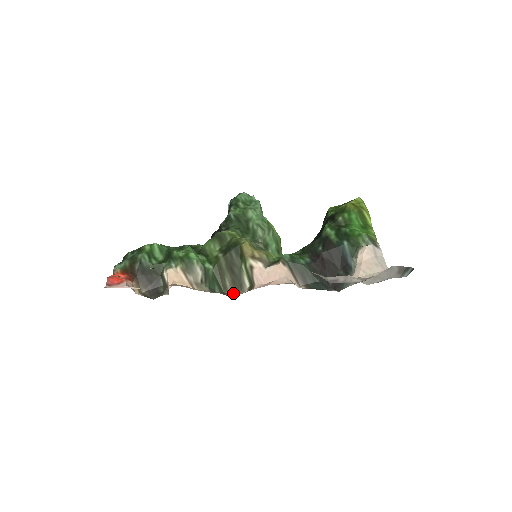
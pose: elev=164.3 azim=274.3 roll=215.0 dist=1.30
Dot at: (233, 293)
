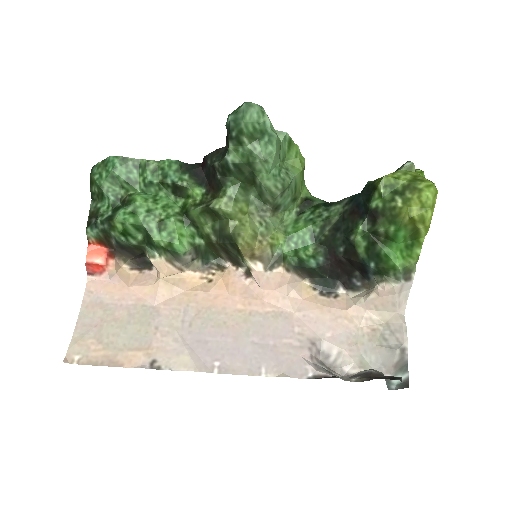
Dot at: (230, 263)
